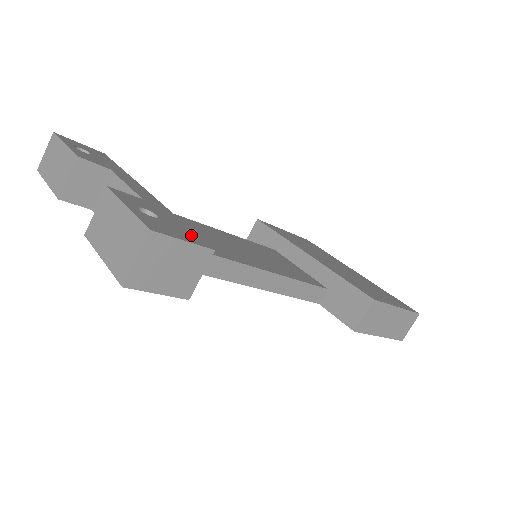
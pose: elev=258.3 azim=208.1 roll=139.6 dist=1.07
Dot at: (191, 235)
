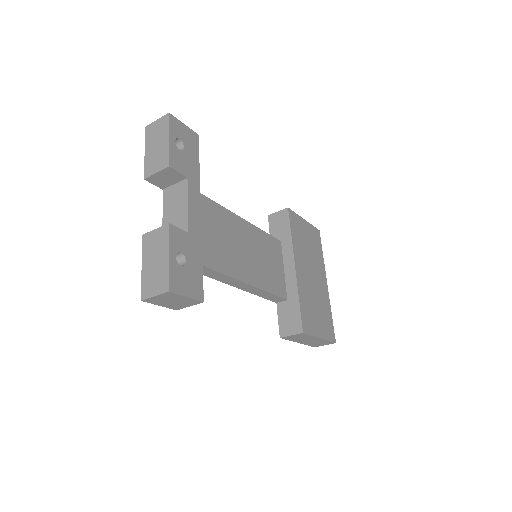
Dot at: (197, 284)
